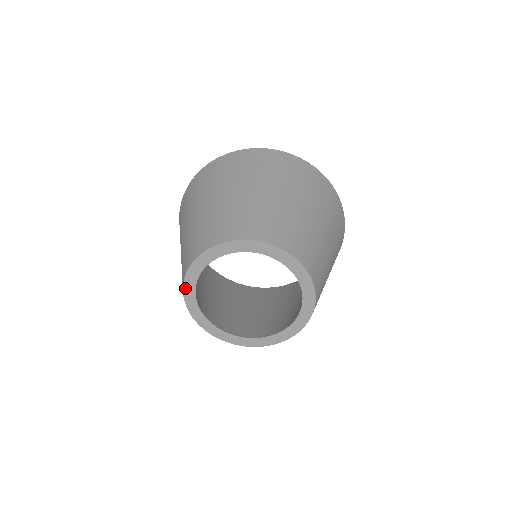
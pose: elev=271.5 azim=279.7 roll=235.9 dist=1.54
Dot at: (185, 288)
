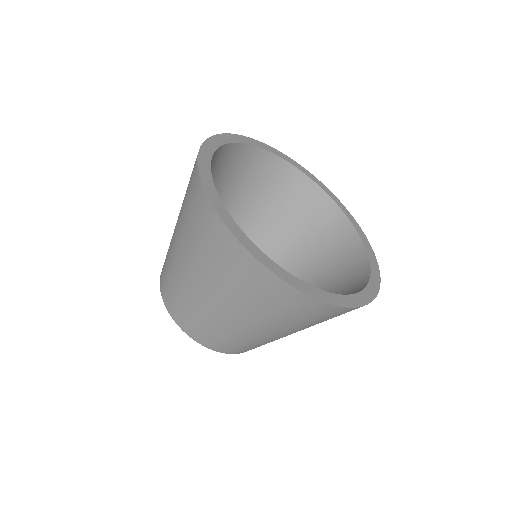
Dot at: occluded
